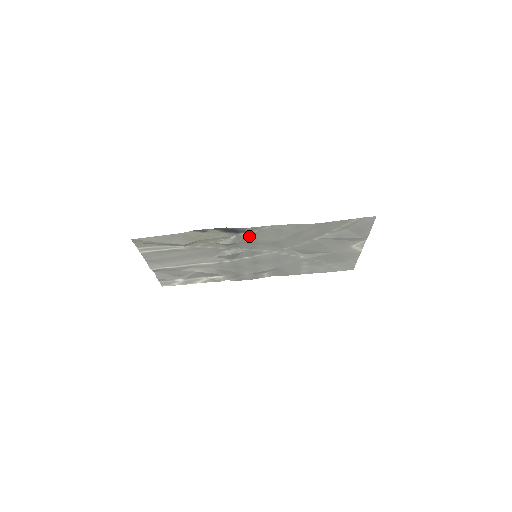
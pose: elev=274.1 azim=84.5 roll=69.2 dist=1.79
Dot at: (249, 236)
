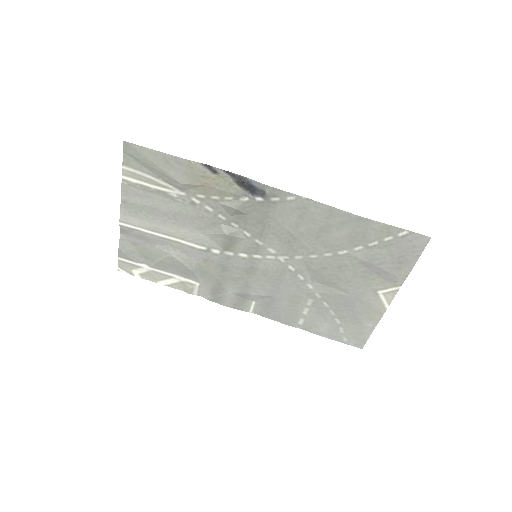
Dot at: (264, 207)
